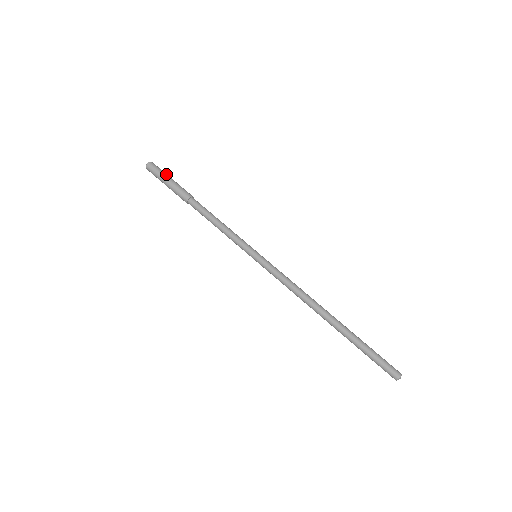
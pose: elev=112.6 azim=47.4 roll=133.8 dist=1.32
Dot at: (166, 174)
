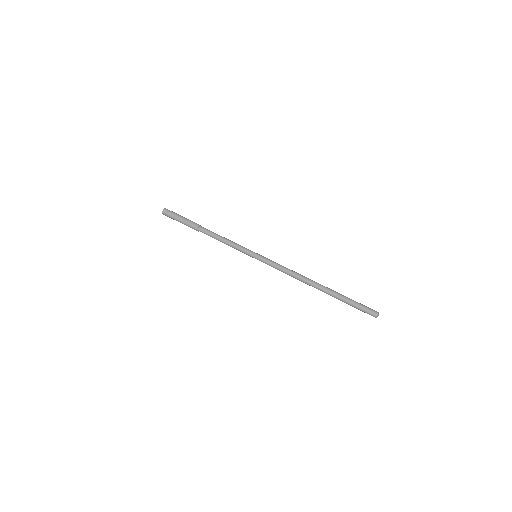
Dot at: (179, 215)
